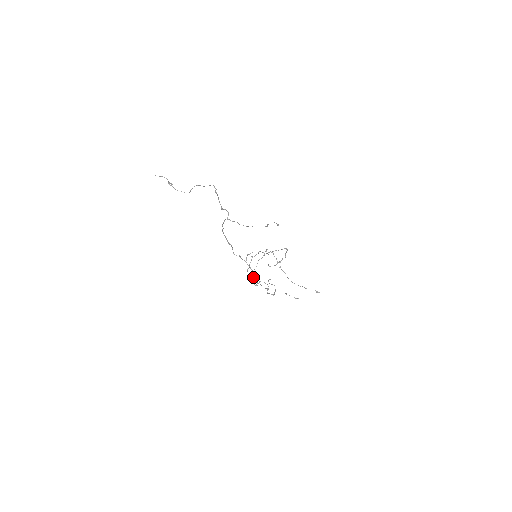
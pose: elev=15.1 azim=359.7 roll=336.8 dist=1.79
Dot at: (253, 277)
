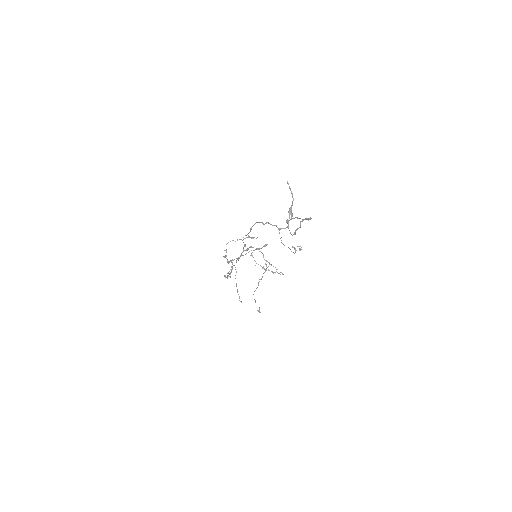
Dot at: (232, 263)
